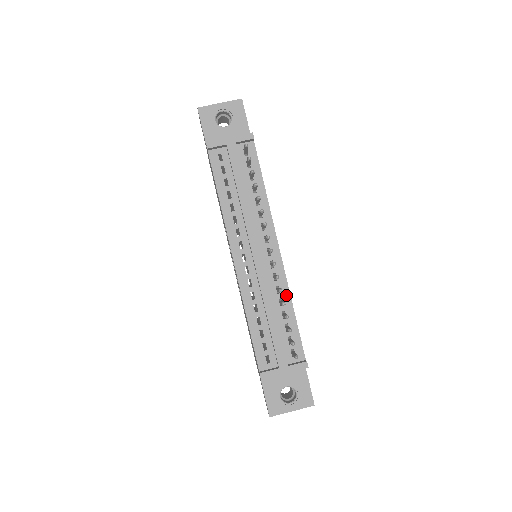
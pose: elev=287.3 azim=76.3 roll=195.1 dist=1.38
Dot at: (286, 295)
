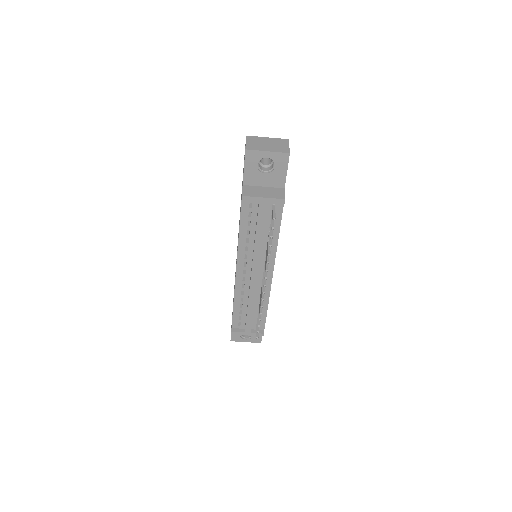
Dot at: (266, 298)
